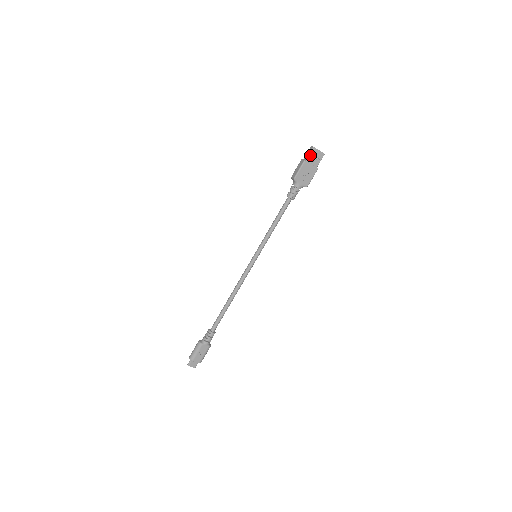
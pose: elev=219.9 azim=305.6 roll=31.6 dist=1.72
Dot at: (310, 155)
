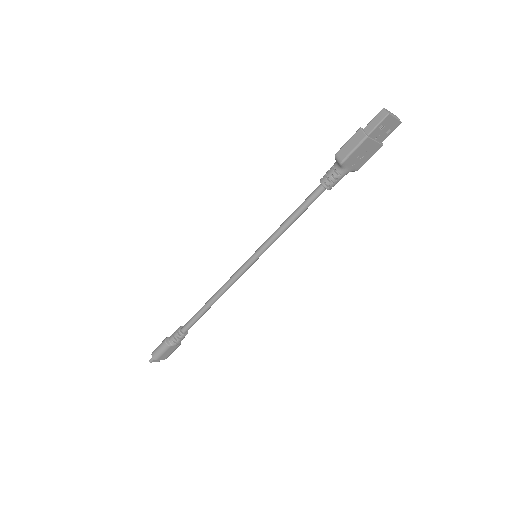
Dot at: (378, 127)
